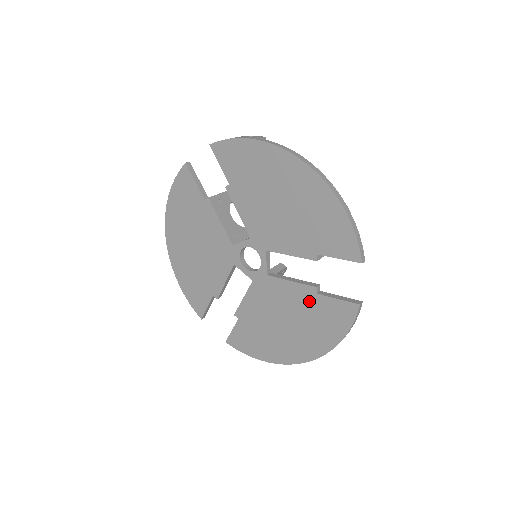
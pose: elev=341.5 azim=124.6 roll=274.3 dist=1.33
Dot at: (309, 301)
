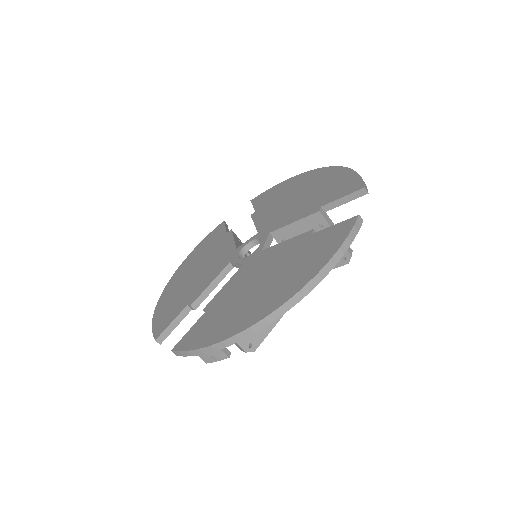
Dot at: (301, 244)
